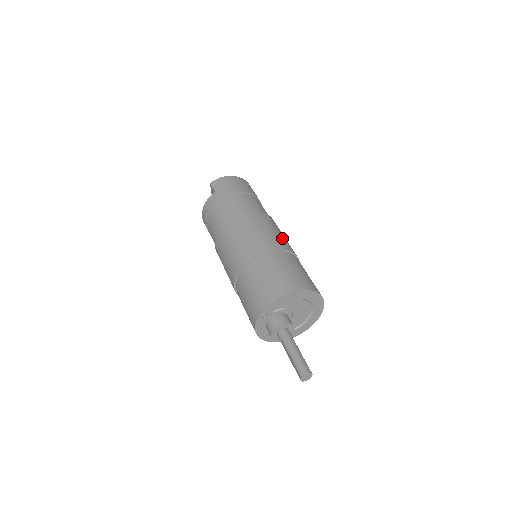
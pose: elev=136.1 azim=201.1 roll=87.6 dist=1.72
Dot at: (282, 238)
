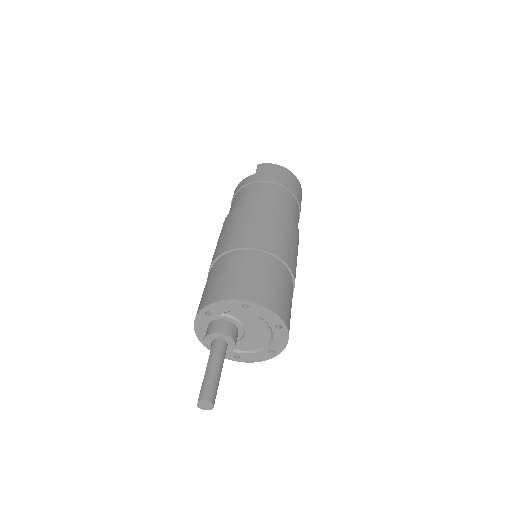
Dot at: (288, 247)
